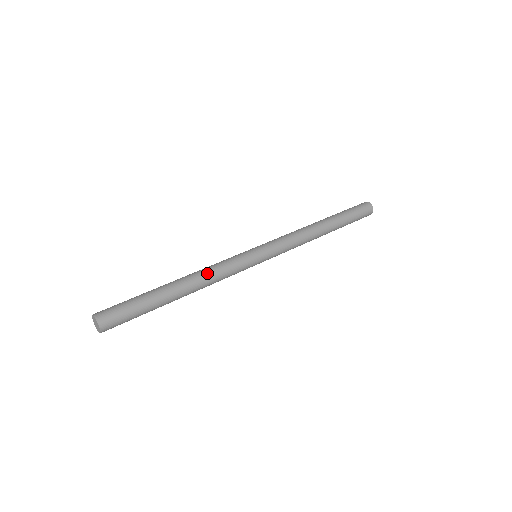
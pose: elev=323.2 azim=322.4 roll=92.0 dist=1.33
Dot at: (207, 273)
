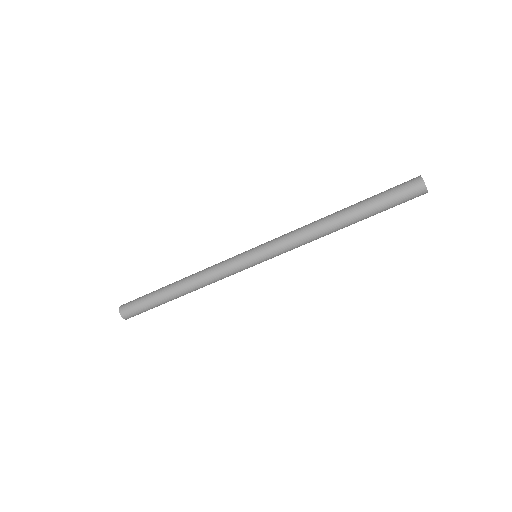
Dot at: (202, 280)
